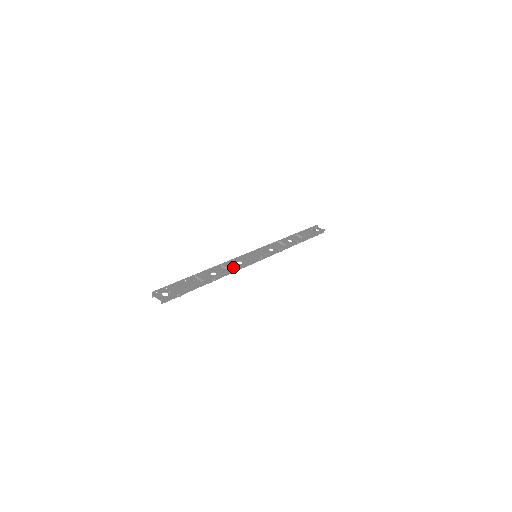
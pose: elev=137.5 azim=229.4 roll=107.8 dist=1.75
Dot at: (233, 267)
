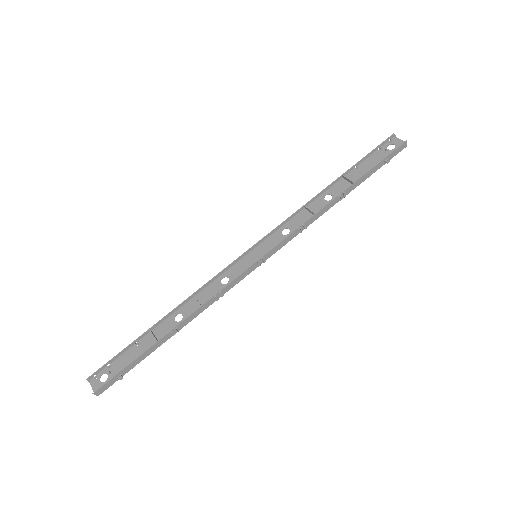
Dot at: (211, 295)
